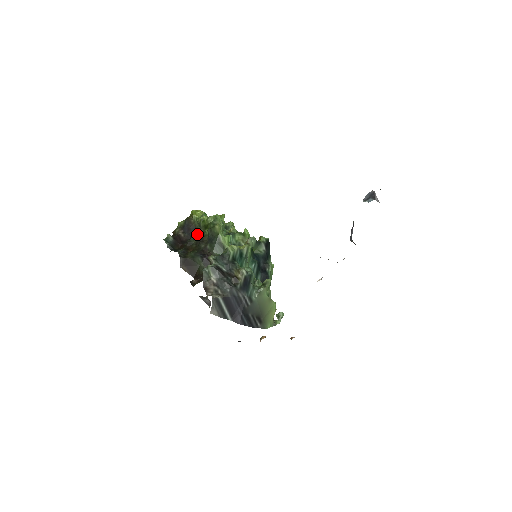
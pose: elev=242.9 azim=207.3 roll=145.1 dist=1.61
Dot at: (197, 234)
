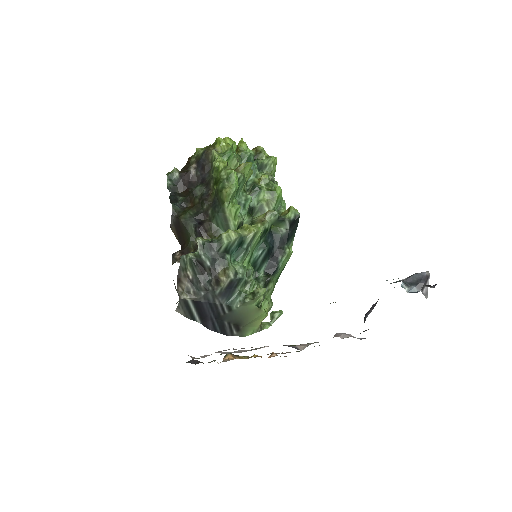
Dot at: (207, 182)
